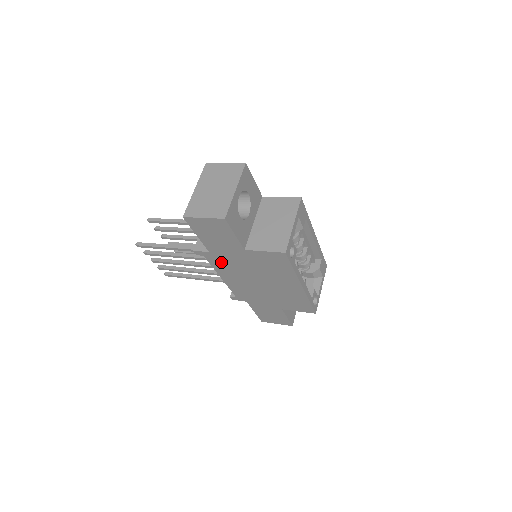
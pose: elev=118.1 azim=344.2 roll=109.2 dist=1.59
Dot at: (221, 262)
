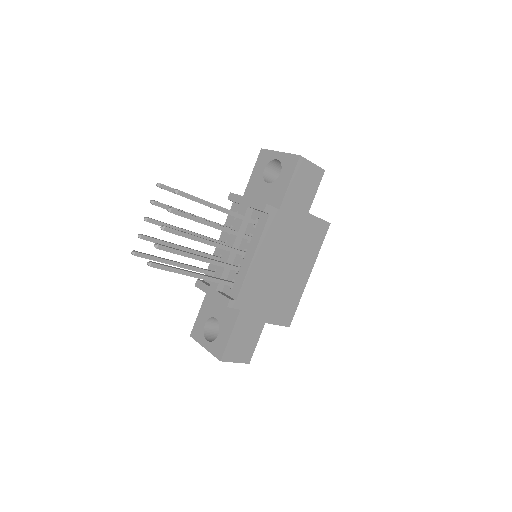
Dot at: (276, 228)
